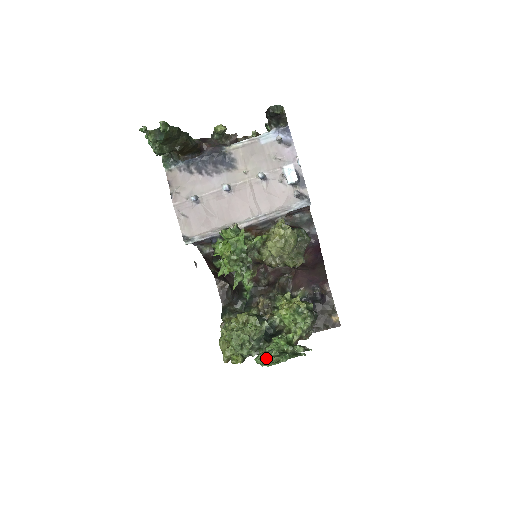
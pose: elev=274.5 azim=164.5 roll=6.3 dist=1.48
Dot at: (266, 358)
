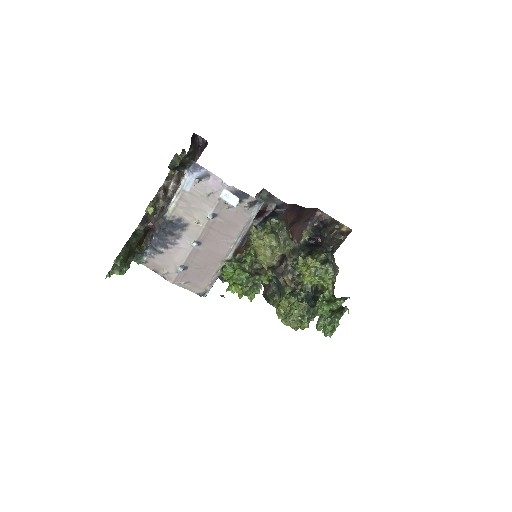
Dot at: (324, 328)
